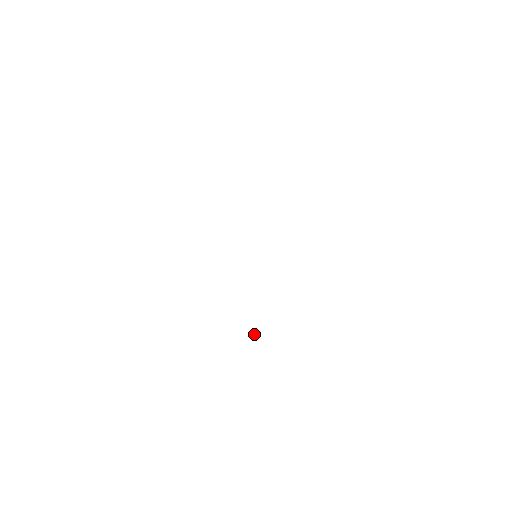
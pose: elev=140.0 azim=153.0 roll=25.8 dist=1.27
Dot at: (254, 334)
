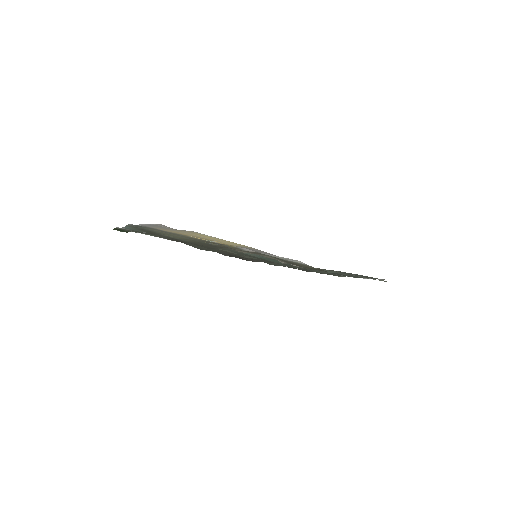
Dot at: occluded
